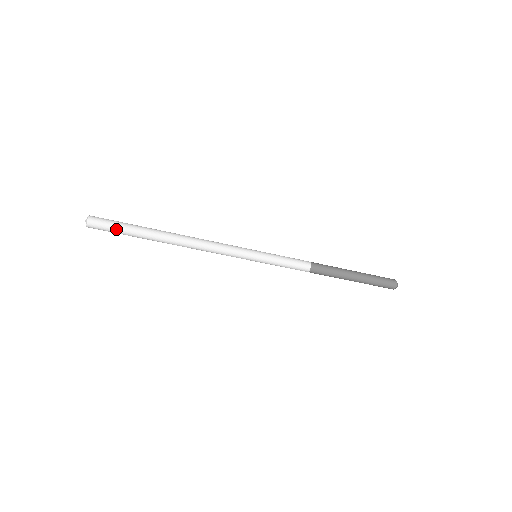
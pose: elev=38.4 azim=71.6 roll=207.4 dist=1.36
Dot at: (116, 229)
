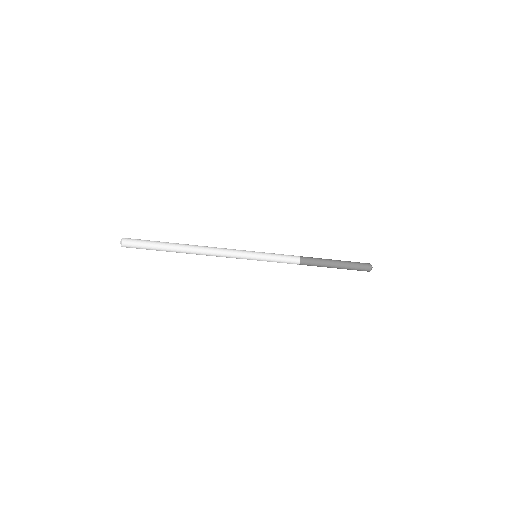
Dot at: (144, 247)
